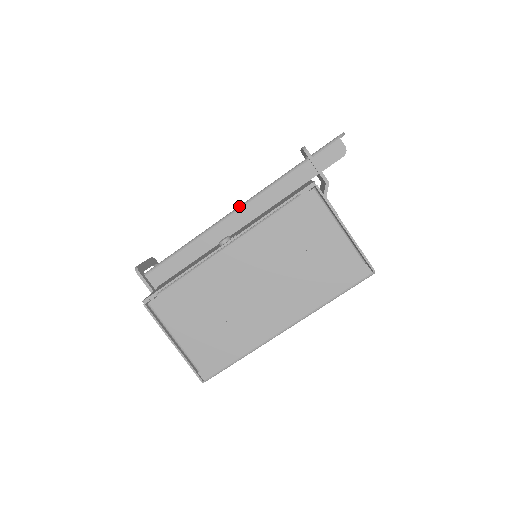
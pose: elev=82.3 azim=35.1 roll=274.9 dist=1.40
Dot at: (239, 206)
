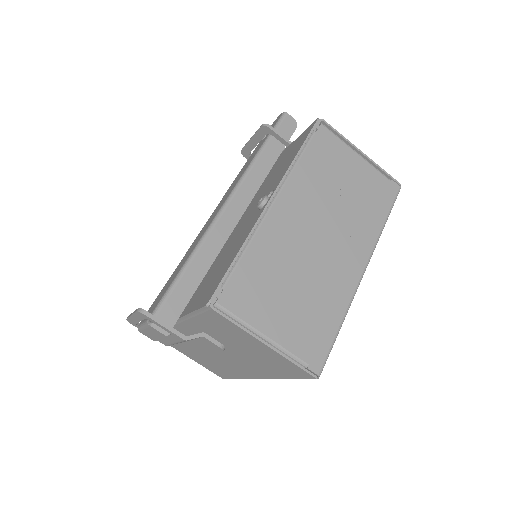
Dot at: (227, 199)
